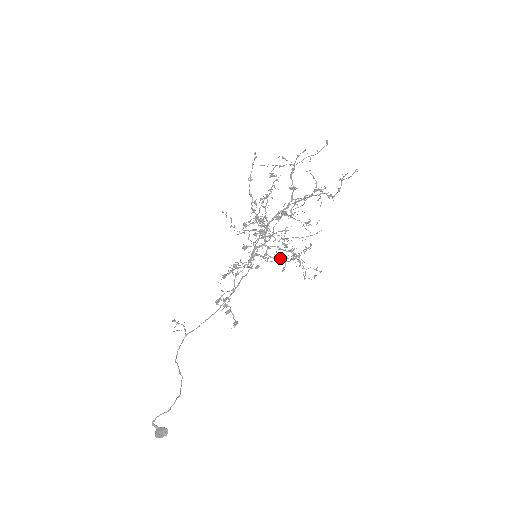
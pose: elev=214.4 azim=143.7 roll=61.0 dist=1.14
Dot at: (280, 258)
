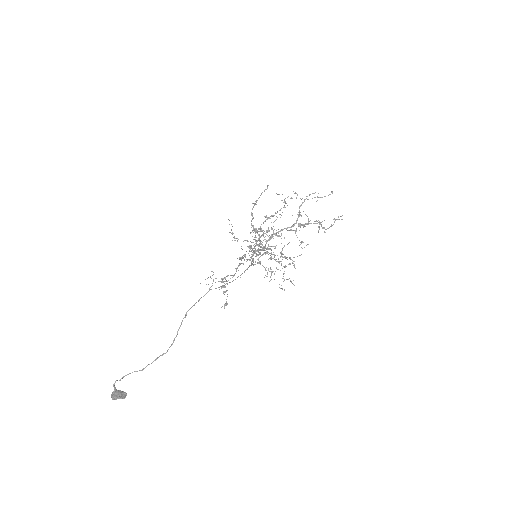
Dot at: occluded
